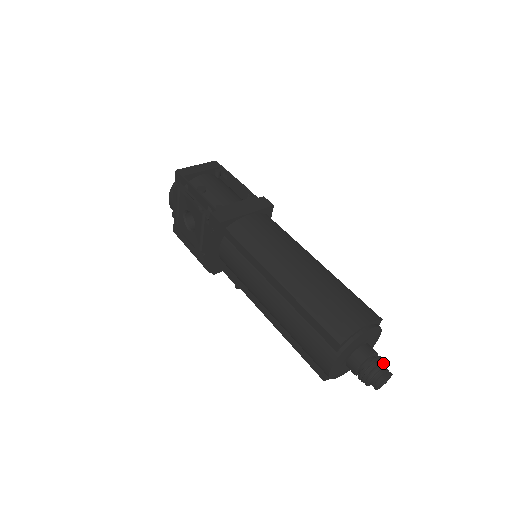
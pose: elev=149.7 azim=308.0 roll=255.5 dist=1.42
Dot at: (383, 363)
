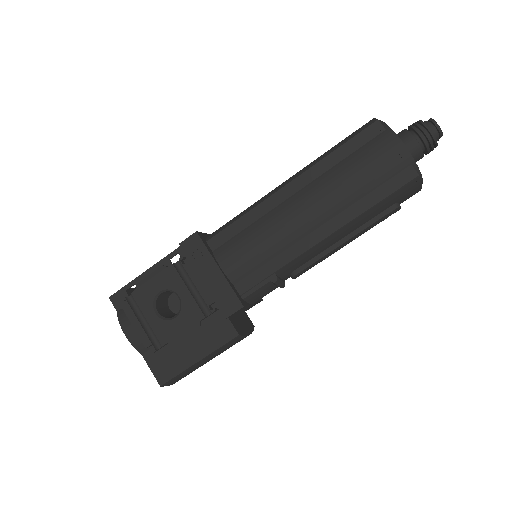
Dot at: occluded
